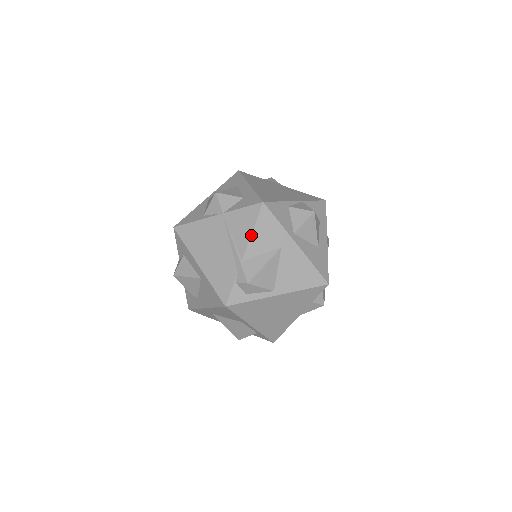
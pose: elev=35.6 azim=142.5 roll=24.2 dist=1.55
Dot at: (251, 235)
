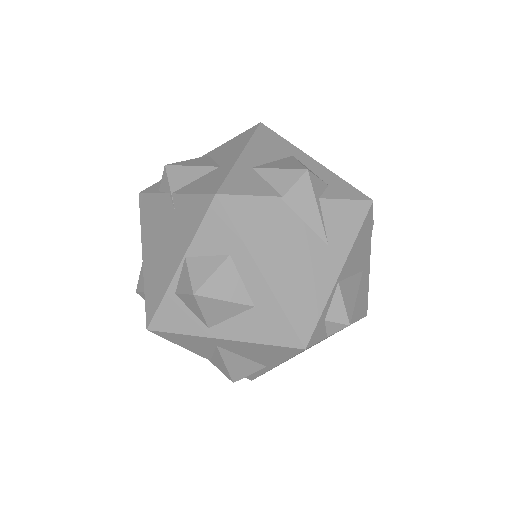
Dot at: occluded
